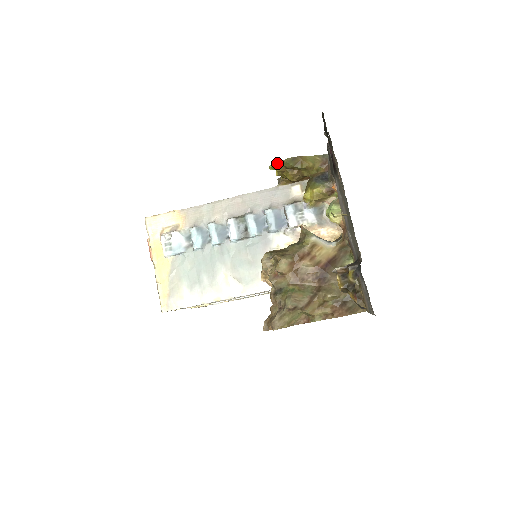
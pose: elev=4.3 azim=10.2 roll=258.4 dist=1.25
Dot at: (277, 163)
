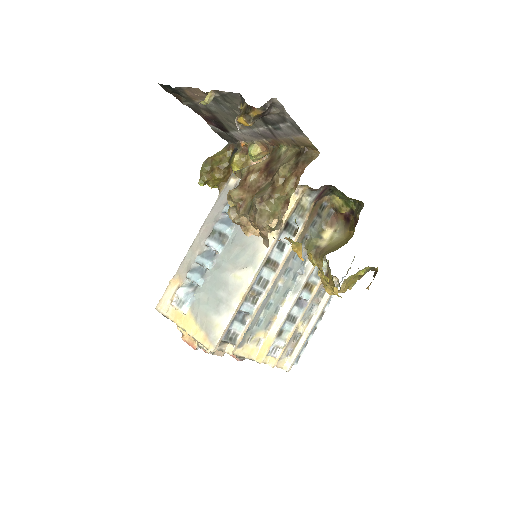
Dot at: (200, 177)
